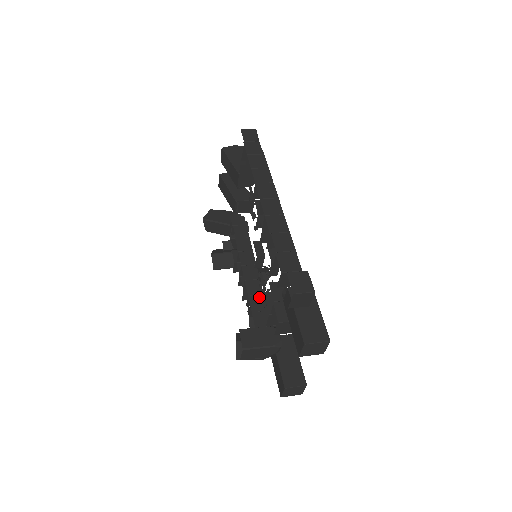
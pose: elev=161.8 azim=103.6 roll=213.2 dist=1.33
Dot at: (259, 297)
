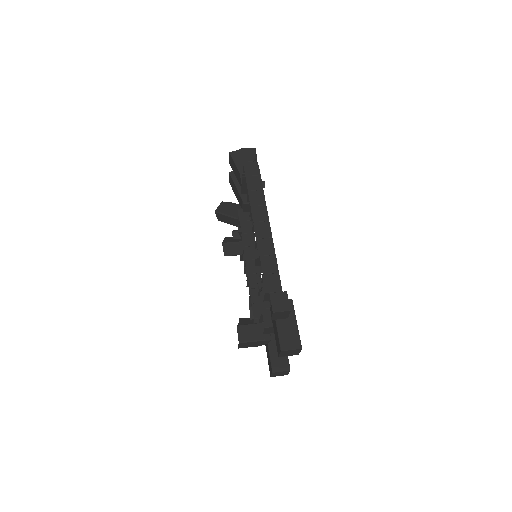
Dot at: occluded
